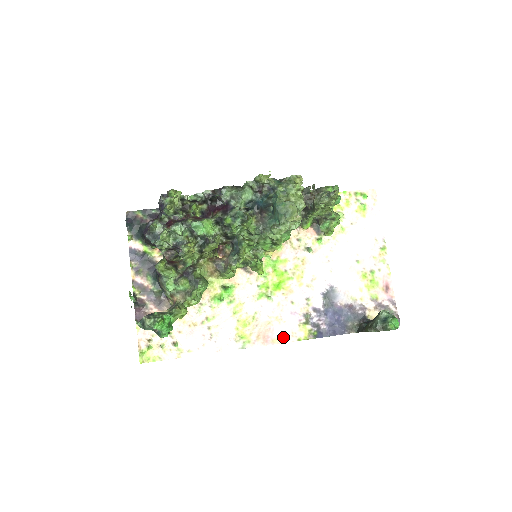
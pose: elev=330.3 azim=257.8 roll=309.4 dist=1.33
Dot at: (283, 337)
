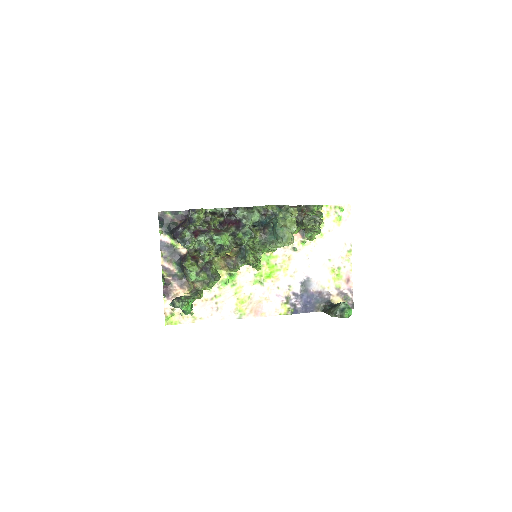
Dot at: (269, 312)
